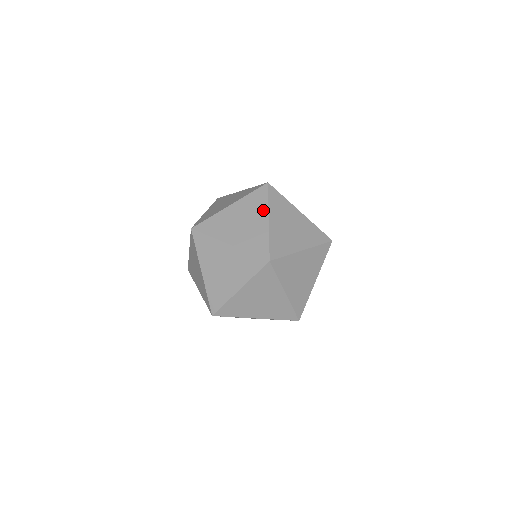
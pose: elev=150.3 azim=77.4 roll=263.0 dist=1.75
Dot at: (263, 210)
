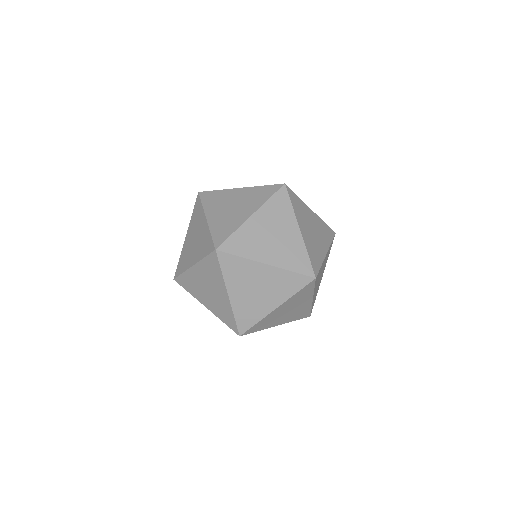
Dot at: occluded
